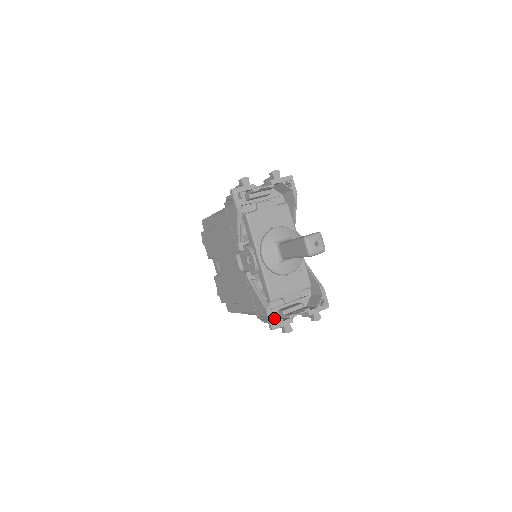
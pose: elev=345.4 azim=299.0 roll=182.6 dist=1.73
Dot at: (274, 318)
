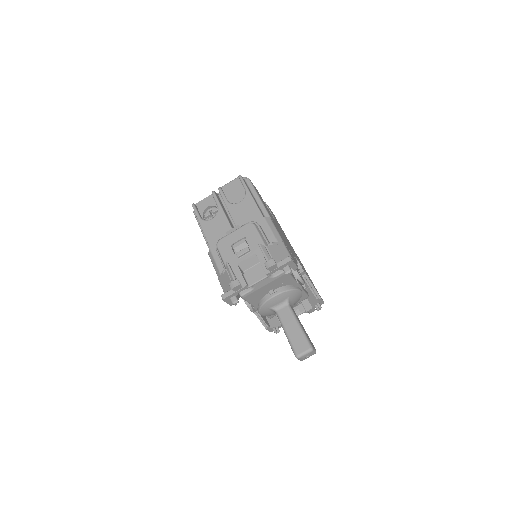
Dot at: (273, 330)
